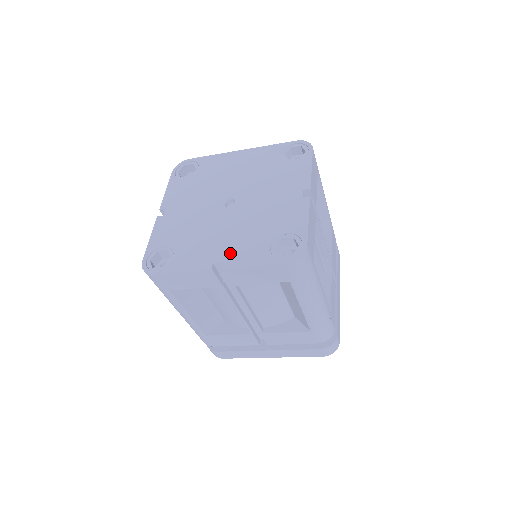
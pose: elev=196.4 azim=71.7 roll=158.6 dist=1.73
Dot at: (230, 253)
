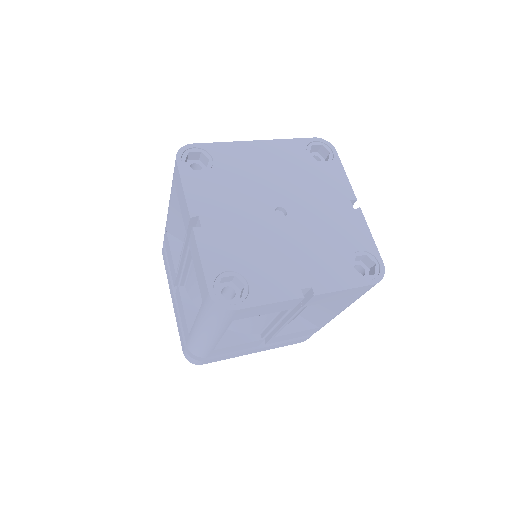
Dot at: (314, 276)
